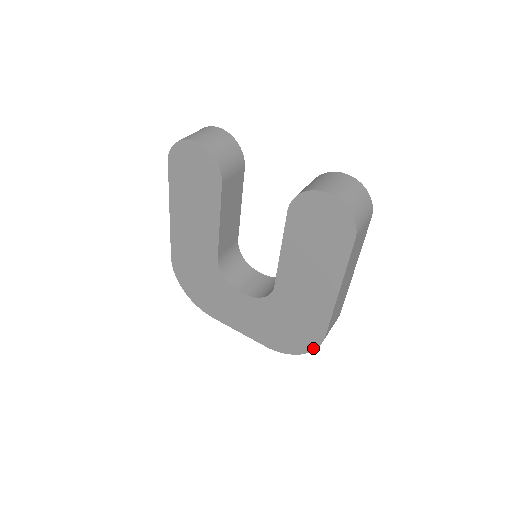
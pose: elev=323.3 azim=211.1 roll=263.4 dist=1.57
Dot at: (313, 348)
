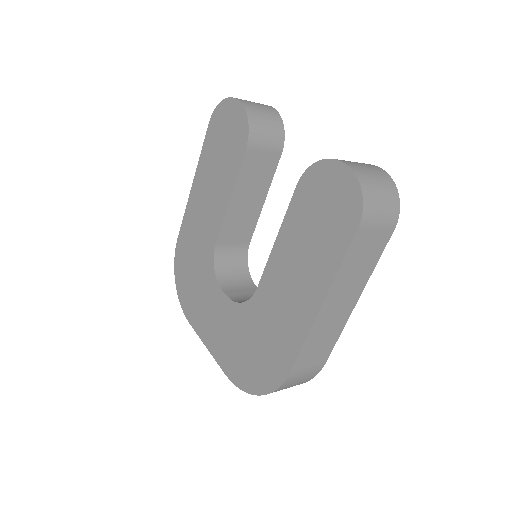
Dot at: (272, 388)
